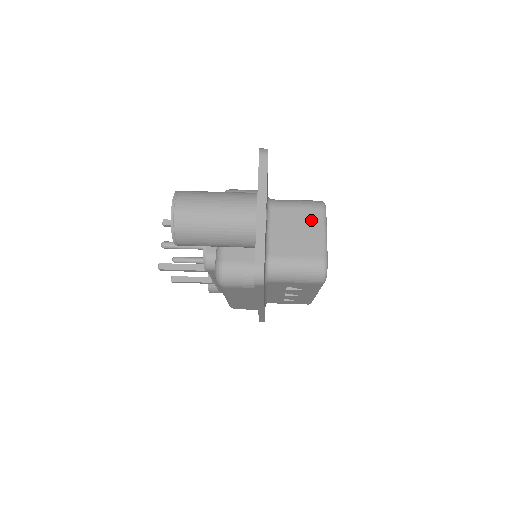
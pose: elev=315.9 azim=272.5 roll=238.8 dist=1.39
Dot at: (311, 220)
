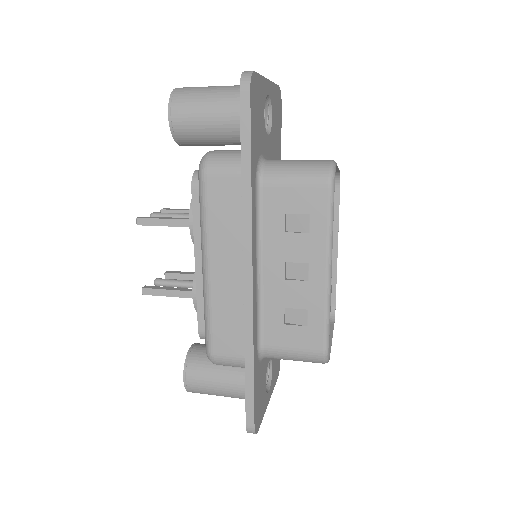
Dot at: occluded
